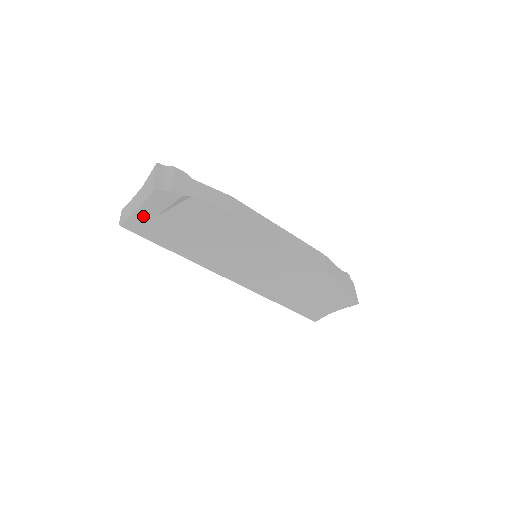
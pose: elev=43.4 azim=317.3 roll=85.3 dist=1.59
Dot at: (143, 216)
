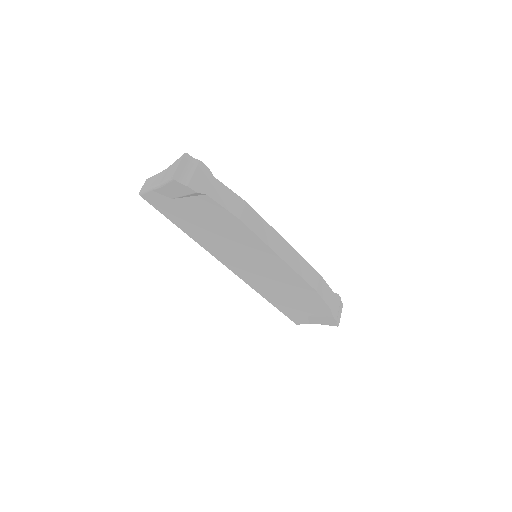
Dot at: (160, 194)
